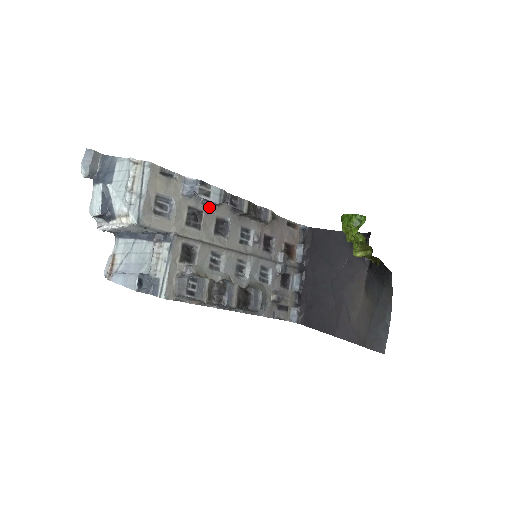
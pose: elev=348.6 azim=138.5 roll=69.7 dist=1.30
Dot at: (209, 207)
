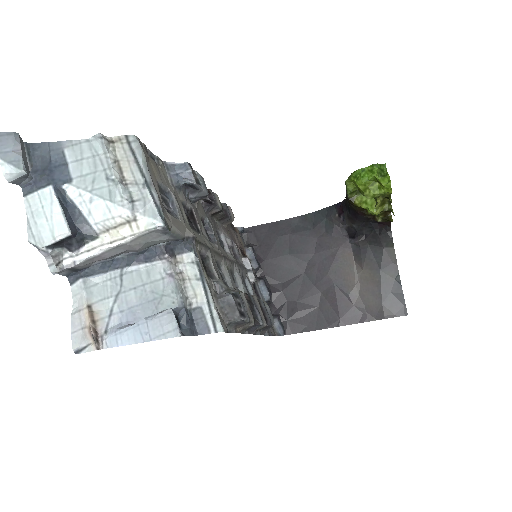
Dot at: (192, 204)
